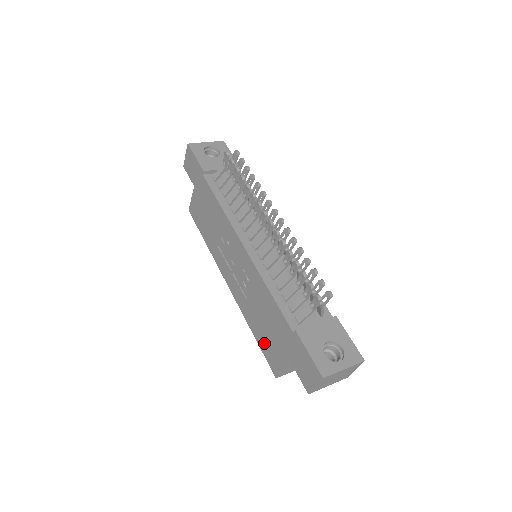
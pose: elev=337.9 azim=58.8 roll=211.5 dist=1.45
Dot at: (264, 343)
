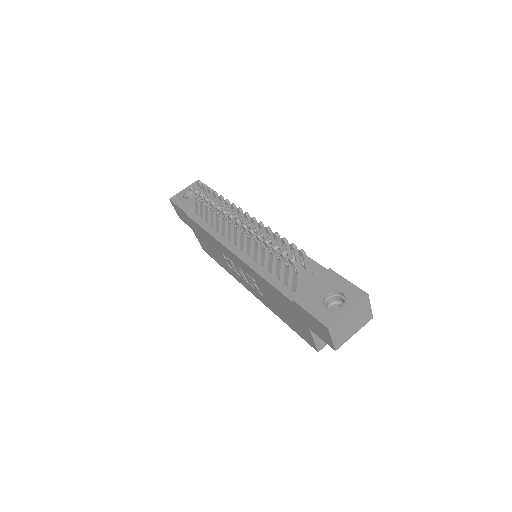
Dot at: (293, 326)
